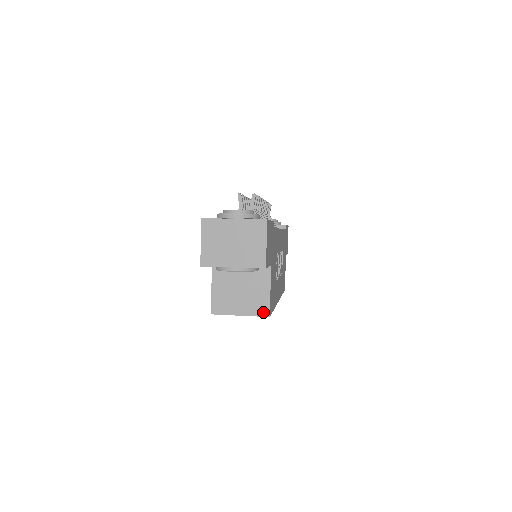
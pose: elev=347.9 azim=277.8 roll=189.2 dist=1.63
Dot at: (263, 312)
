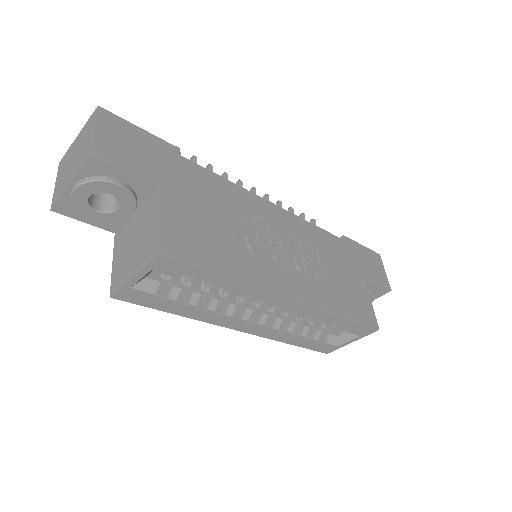
Dot at: (153, 252)
